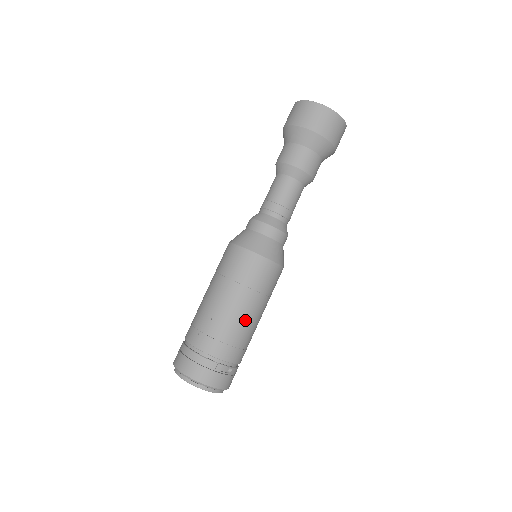
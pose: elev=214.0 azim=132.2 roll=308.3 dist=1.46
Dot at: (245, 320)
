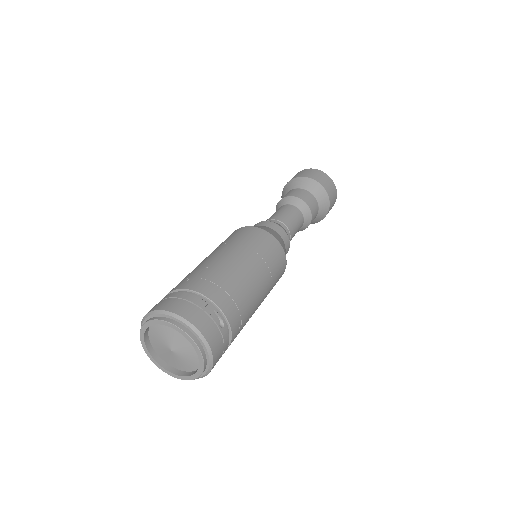
Dot at: (246, 277)
